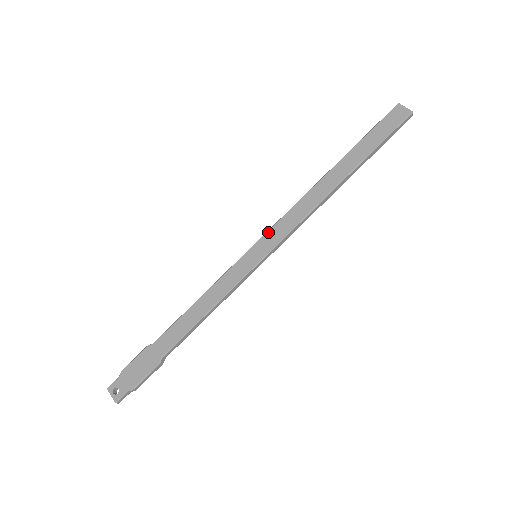
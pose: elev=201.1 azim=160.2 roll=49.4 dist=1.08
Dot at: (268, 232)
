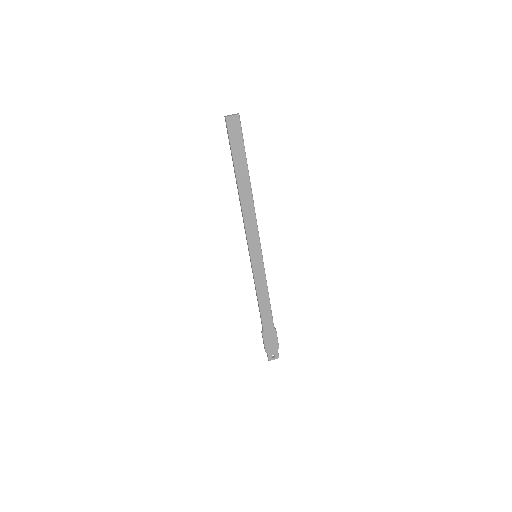
Dot at: (249, 243)
